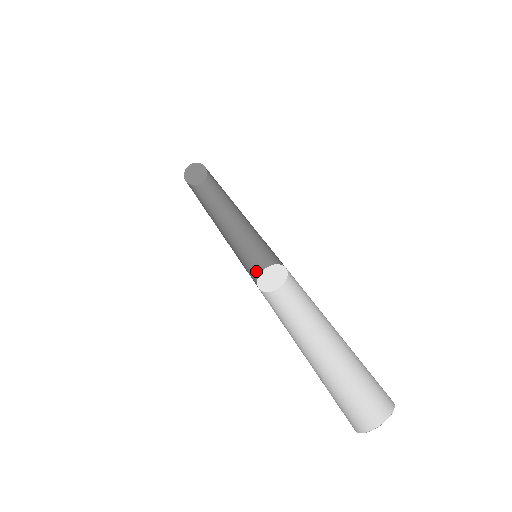
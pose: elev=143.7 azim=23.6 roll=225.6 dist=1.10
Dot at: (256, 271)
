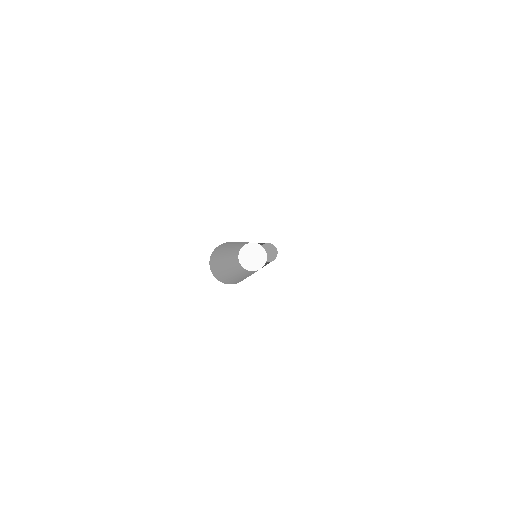
Dot at: occluded
